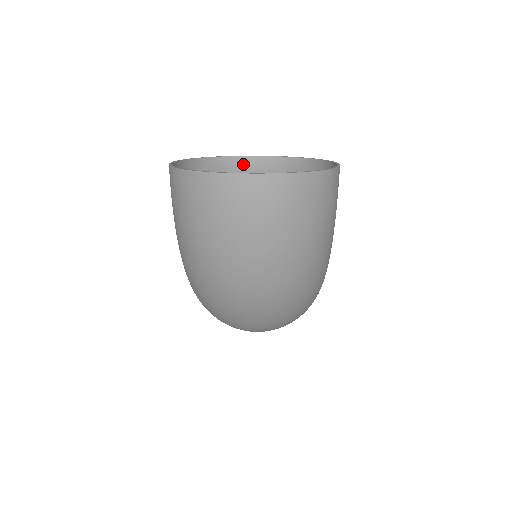
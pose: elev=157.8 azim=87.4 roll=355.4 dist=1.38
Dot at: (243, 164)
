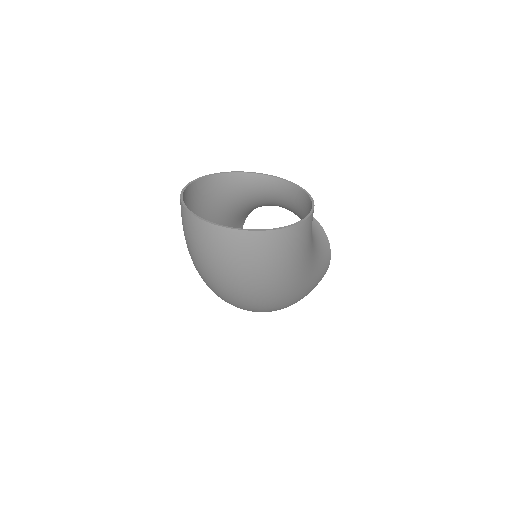
Dot at: (263, 180)
